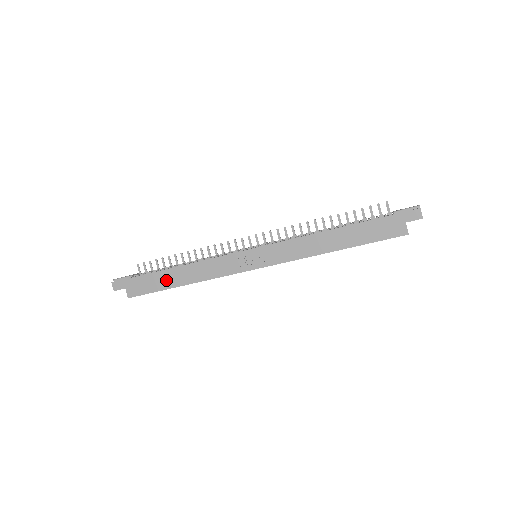
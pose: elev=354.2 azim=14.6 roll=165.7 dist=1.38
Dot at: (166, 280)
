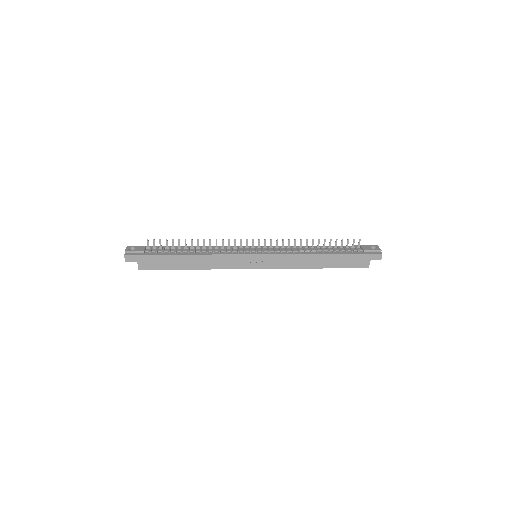
Dot at: (178, 263)
